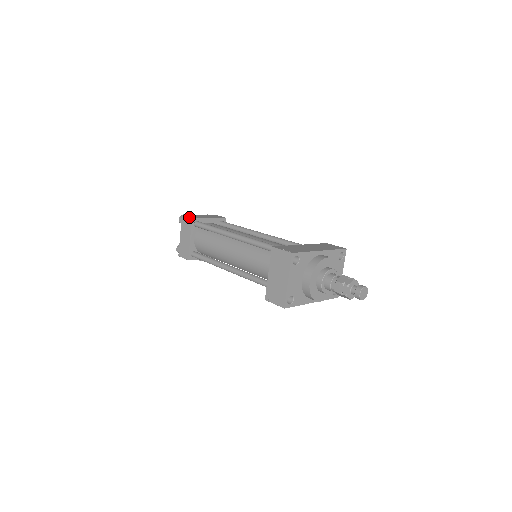
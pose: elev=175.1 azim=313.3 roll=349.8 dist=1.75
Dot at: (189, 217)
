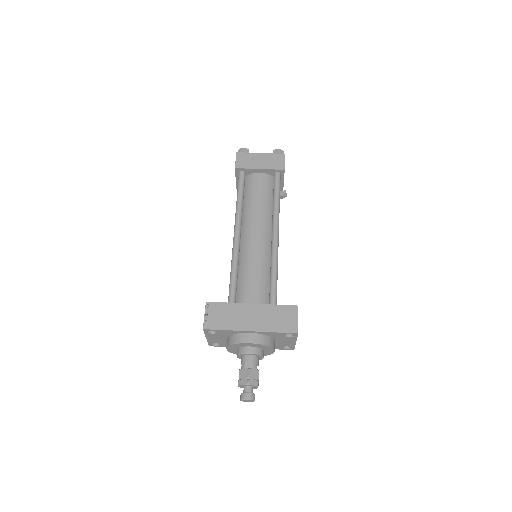
Dot at: (235, 164)
